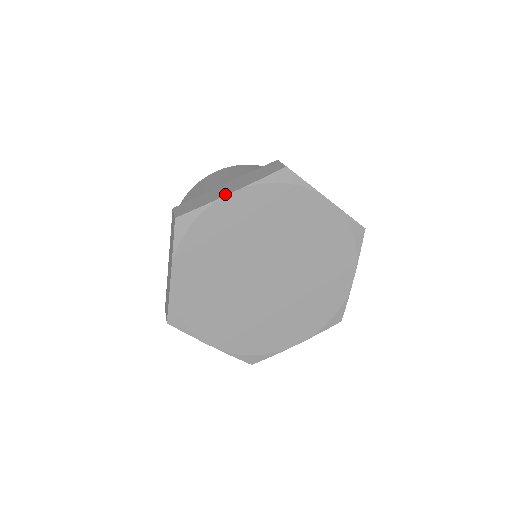
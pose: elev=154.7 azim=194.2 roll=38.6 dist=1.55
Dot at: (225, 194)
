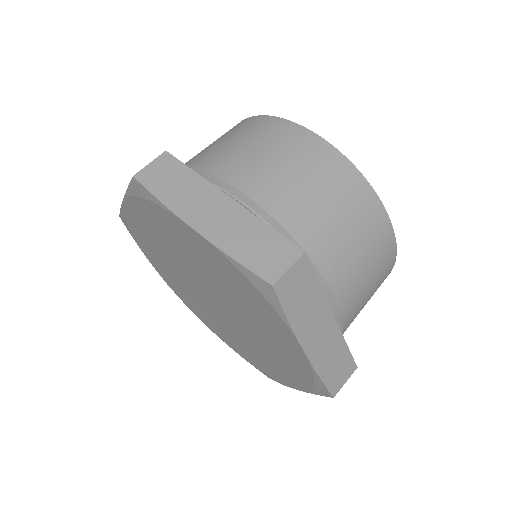
Dot at: (190, 220)
